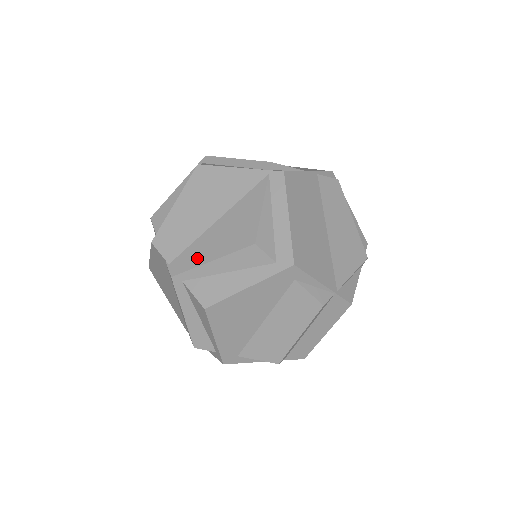
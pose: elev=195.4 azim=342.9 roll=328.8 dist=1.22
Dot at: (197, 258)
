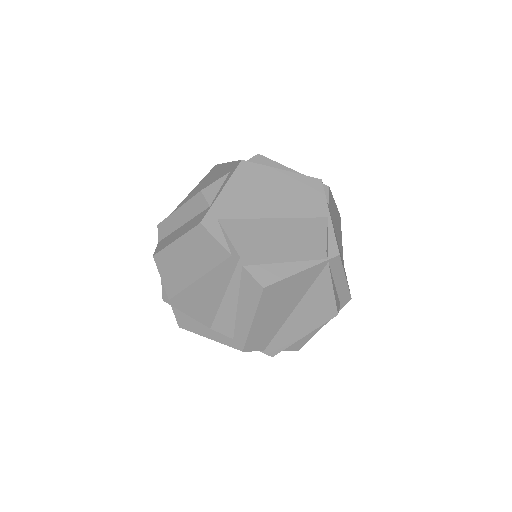
Dot at: (290, 339)
